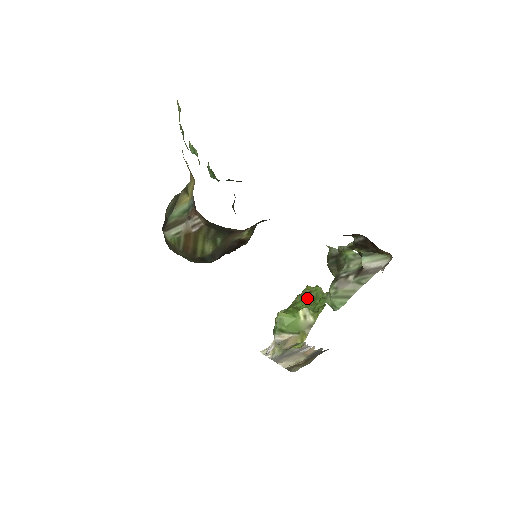
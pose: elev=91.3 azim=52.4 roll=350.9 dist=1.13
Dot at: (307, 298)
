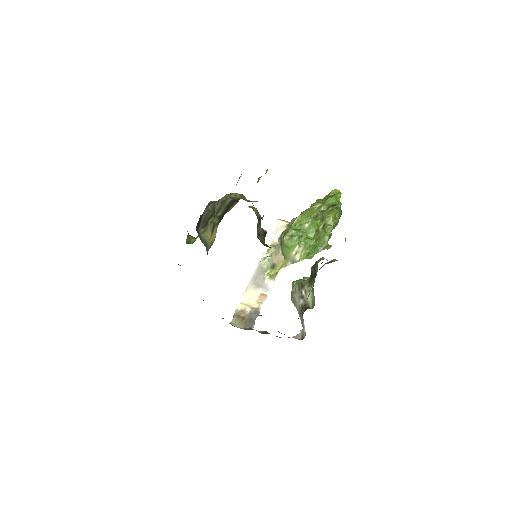
Dot at: (319, 228)
